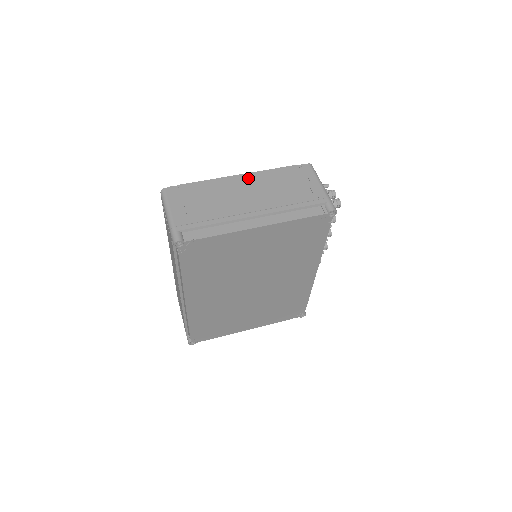
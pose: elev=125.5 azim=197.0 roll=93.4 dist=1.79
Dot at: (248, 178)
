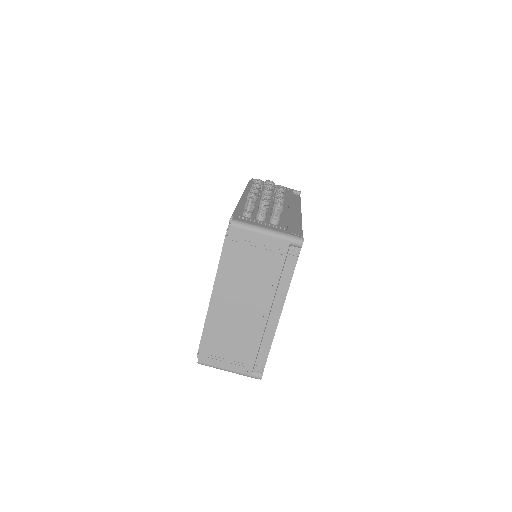
Dot at: (221, 293)
